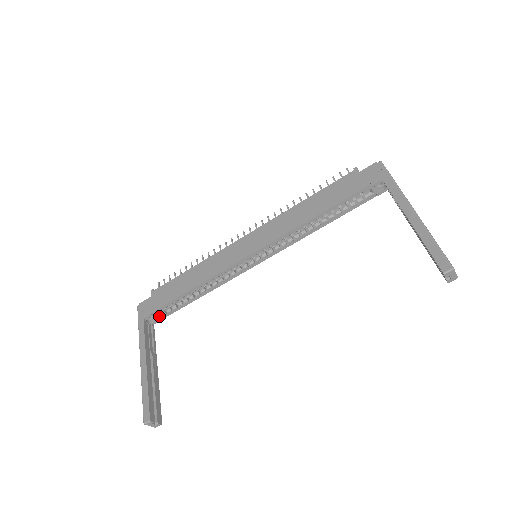
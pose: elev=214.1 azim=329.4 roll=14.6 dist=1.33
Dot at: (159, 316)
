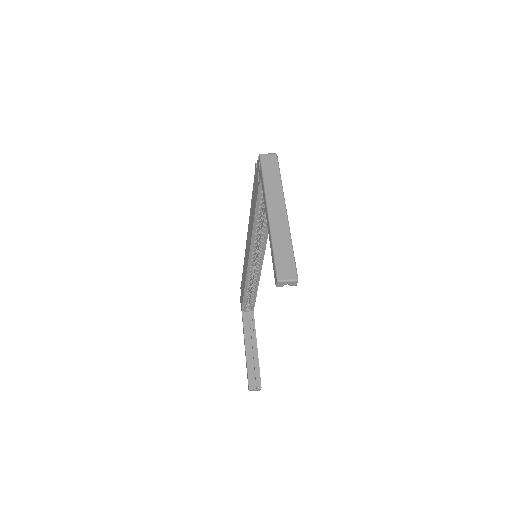
Dot at: (250, 306)
